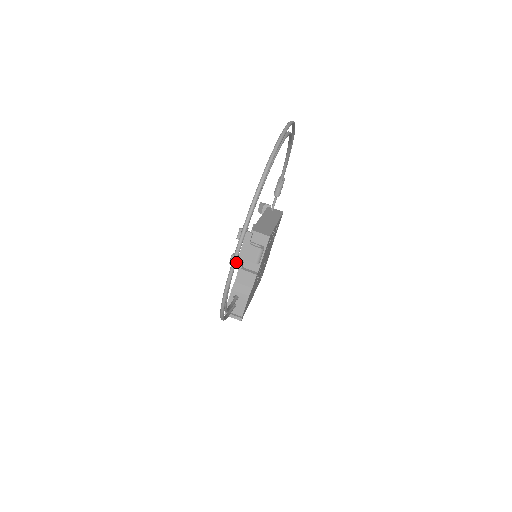
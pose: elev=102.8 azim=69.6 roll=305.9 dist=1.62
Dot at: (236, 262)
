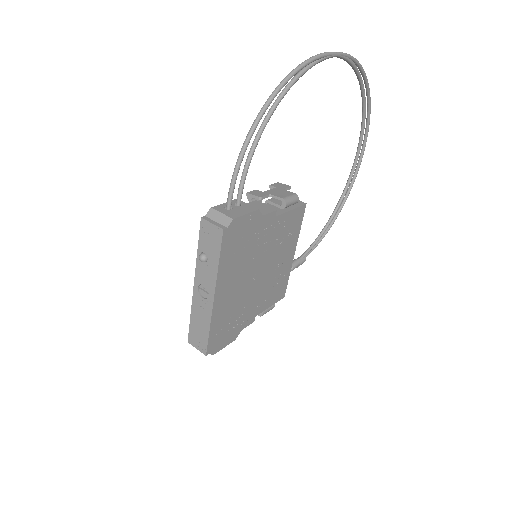
Dot at: (257, 193)
